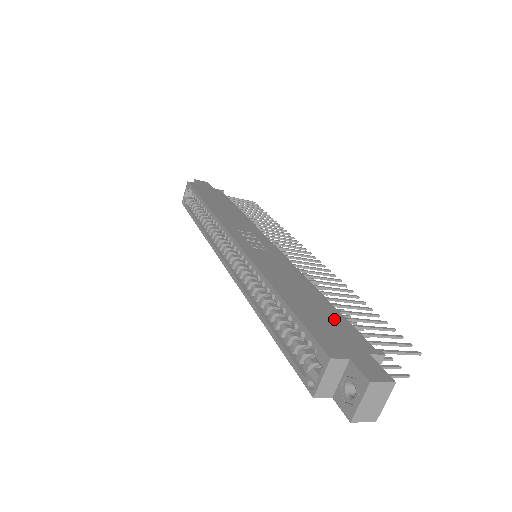
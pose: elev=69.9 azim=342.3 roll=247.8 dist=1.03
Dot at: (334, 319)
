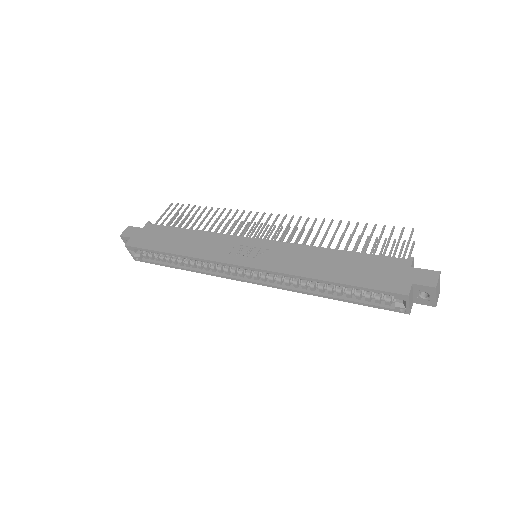
Dot at: (369, 263)
